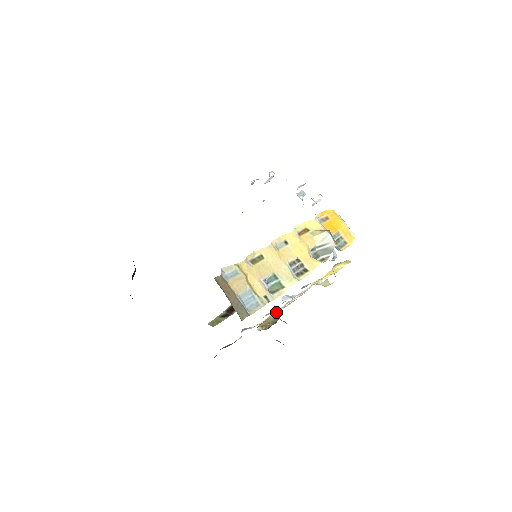
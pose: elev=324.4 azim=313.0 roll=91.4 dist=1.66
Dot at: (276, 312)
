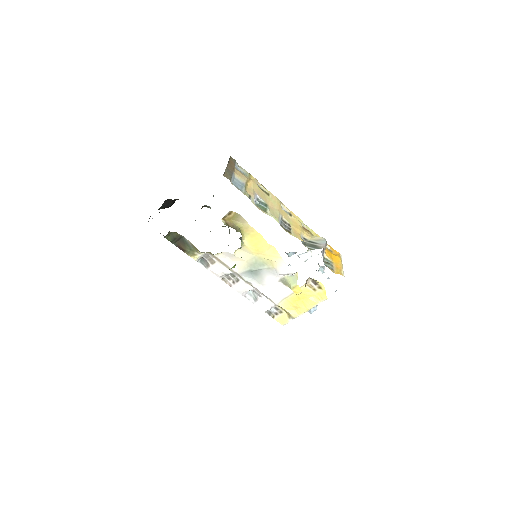
Dot at: (245, 225)
